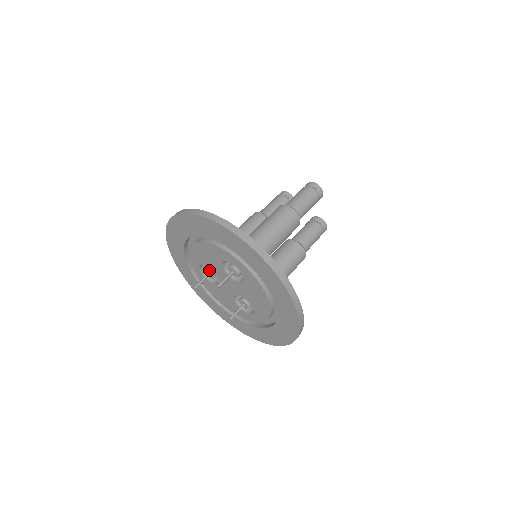
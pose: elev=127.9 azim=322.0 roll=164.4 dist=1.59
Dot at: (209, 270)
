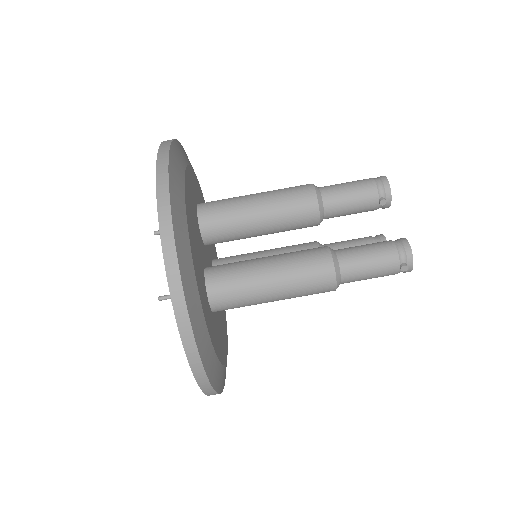
Dot at: occluded
